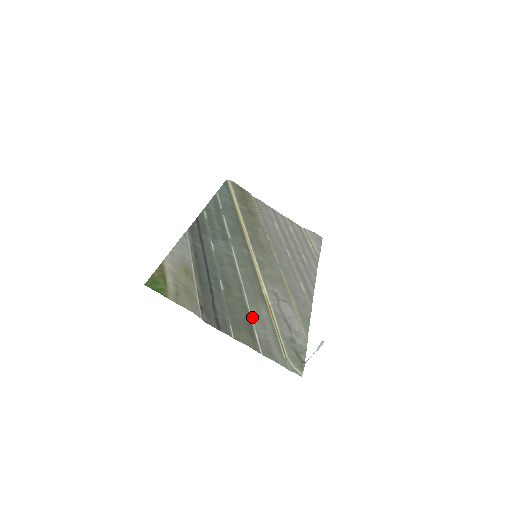
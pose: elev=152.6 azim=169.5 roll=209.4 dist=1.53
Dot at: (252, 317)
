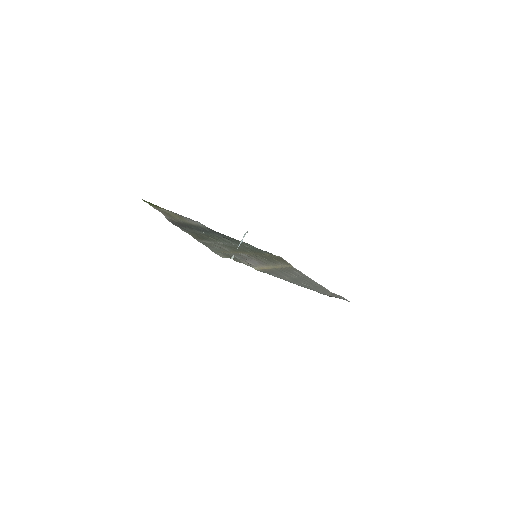
Dot at: (212, 243)
